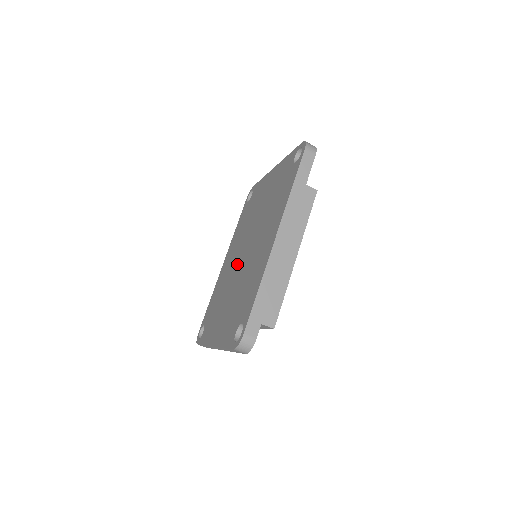
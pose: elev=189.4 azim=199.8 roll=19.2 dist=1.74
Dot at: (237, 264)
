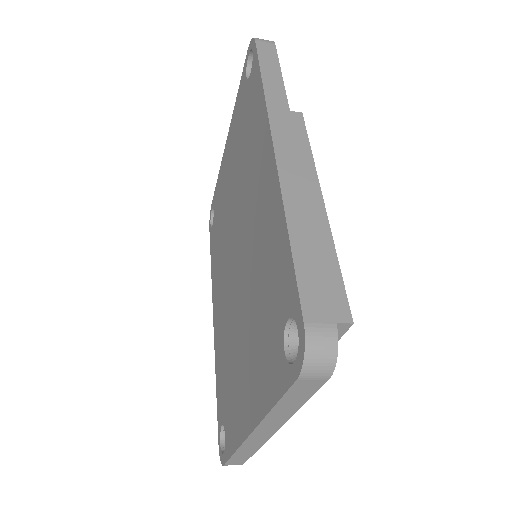
Dot at: (231, 285)
